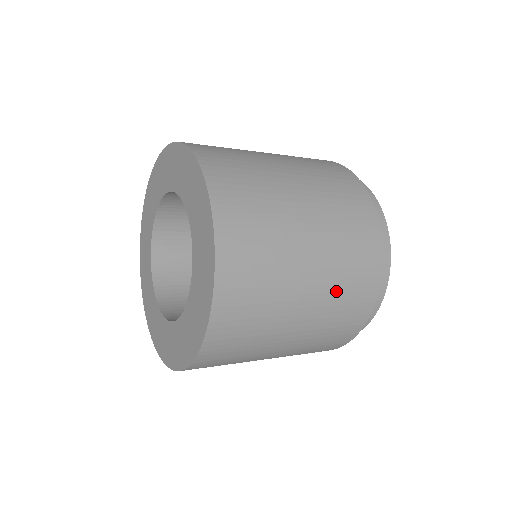
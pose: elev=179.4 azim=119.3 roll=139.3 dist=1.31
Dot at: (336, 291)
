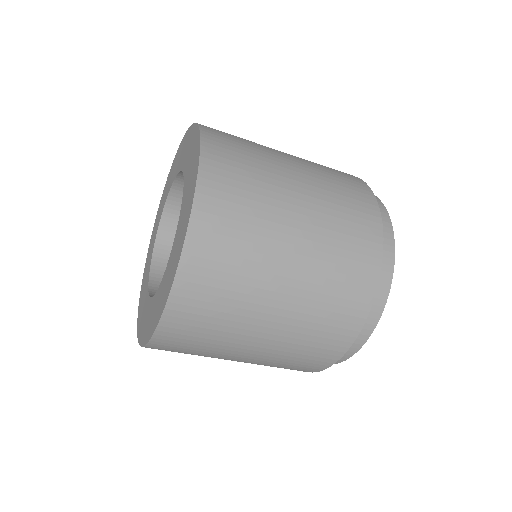
Dot at: (327, 181)
